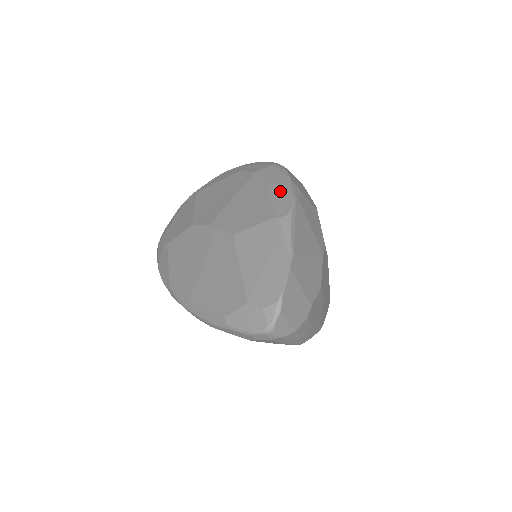
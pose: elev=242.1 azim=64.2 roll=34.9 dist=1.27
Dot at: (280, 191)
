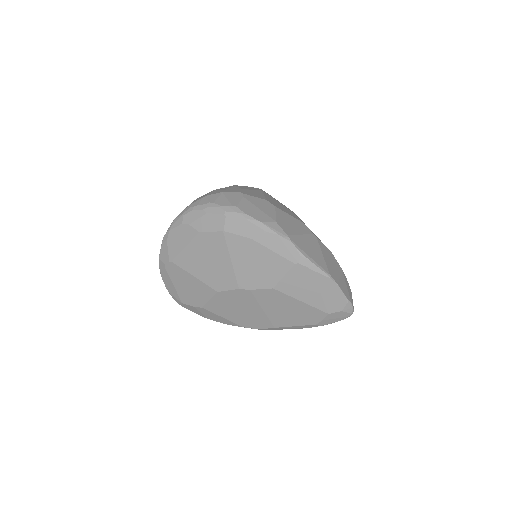
Dot at: (270, 240)
